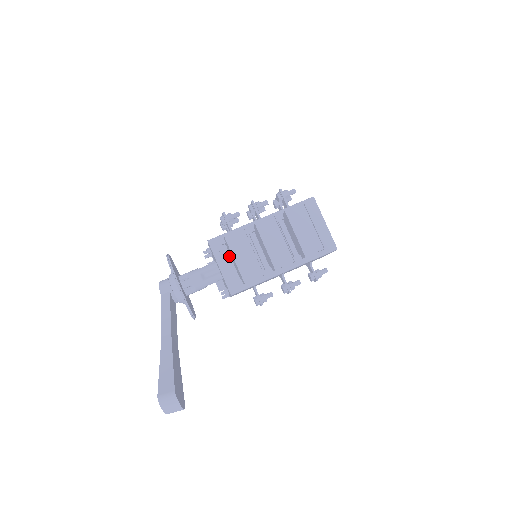
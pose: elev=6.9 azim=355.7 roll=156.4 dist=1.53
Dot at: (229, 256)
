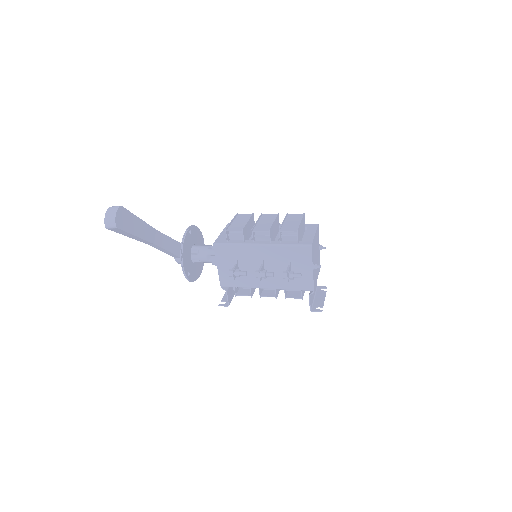
Dot at: occluded
